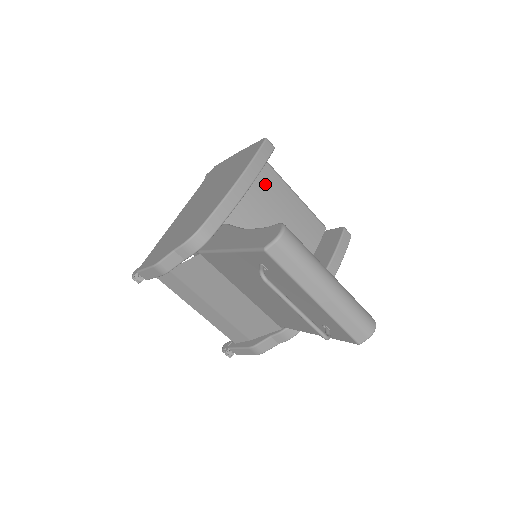
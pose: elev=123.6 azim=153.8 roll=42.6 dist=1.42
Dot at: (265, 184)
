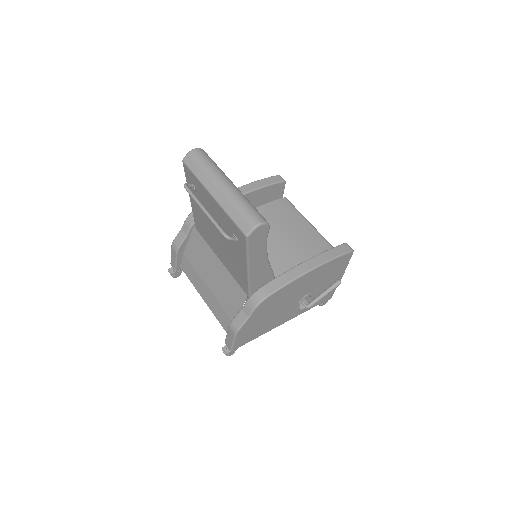
Dot at: (280, 212)
